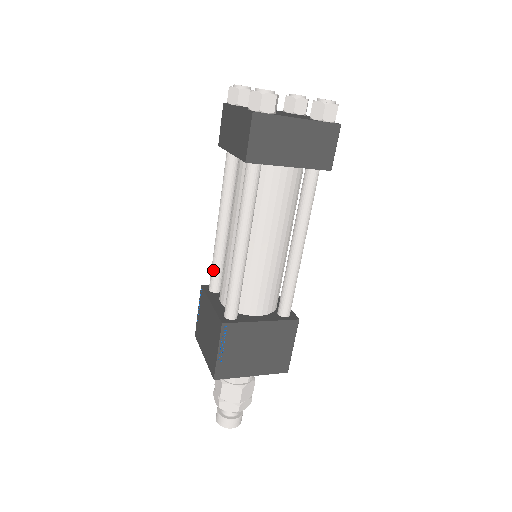
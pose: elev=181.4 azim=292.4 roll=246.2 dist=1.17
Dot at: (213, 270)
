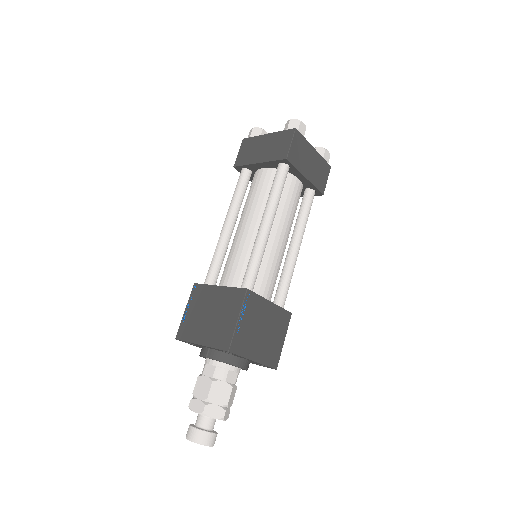
Dot at: (214, 265)
